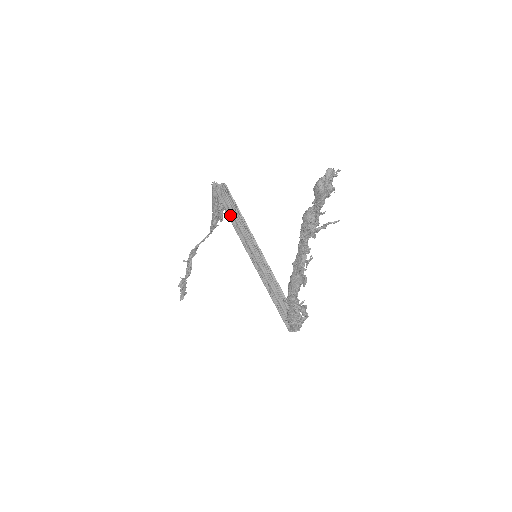
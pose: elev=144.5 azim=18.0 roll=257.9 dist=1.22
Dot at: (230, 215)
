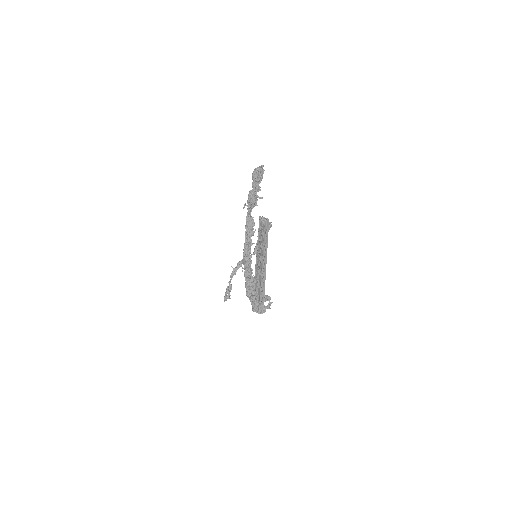
Dot at: (261, 235)
